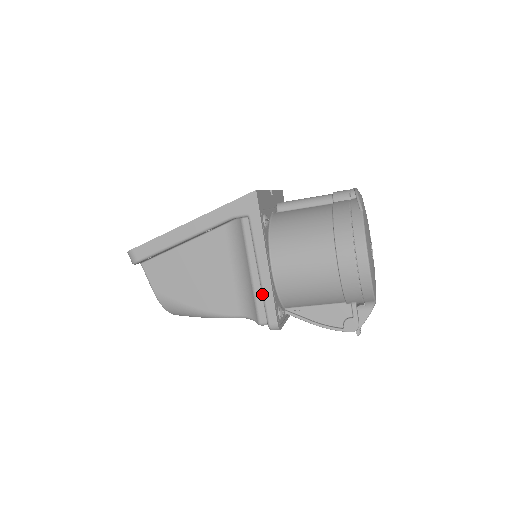
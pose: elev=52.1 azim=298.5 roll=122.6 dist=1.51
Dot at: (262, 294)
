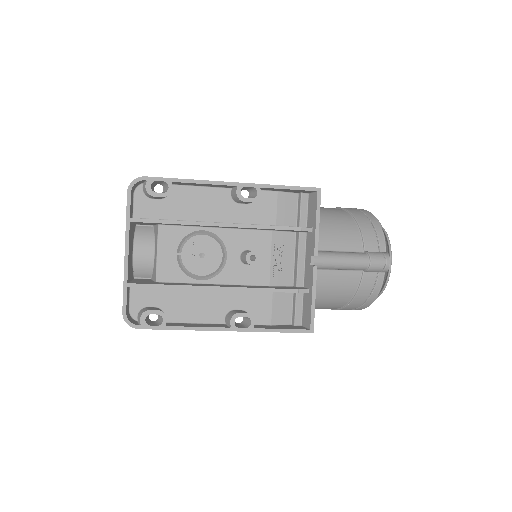
Dot at: occluded
